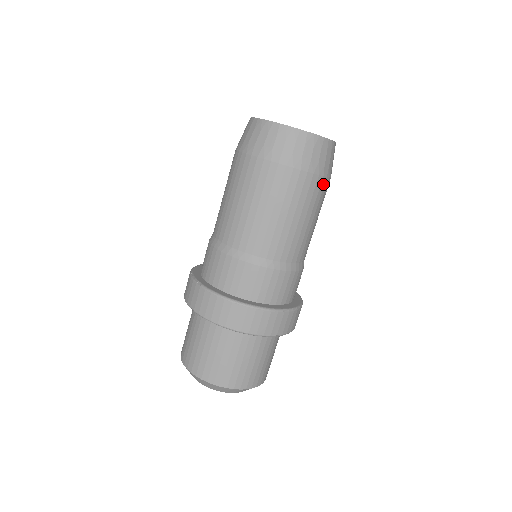
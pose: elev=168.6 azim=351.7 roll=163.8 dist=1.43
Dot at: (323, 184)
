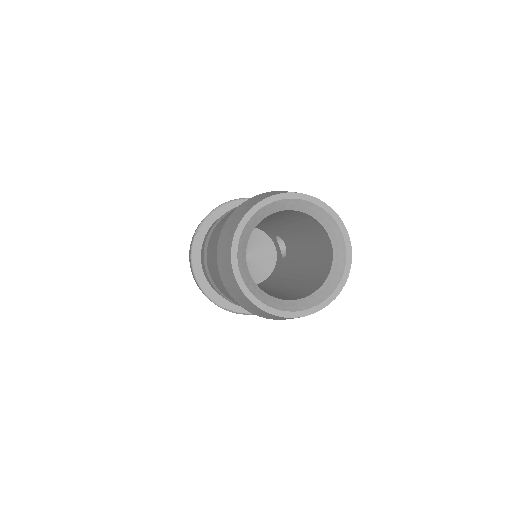
Dot at: occluded
